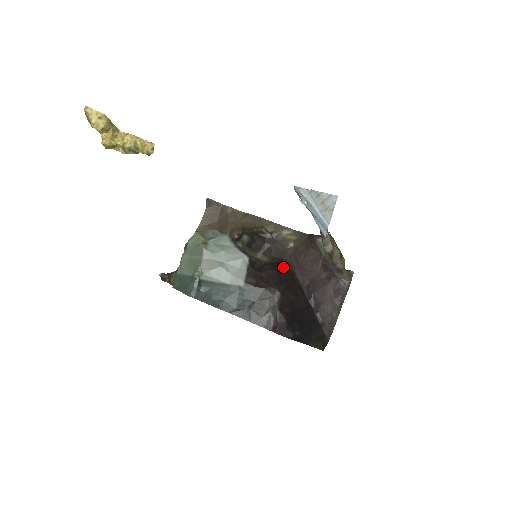
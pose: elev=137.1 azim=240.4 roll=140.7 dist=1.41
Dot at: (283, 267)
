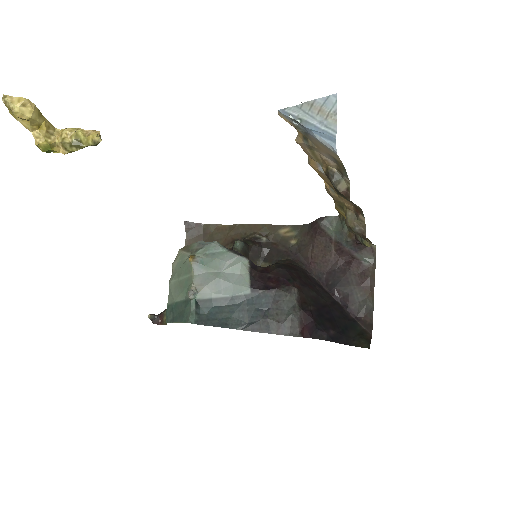
Dot at: (291, 266)
